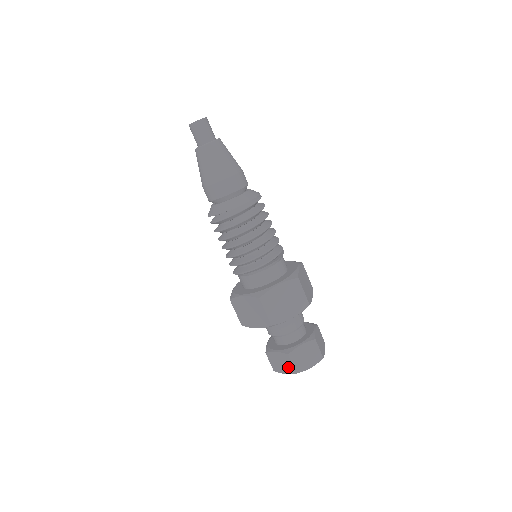
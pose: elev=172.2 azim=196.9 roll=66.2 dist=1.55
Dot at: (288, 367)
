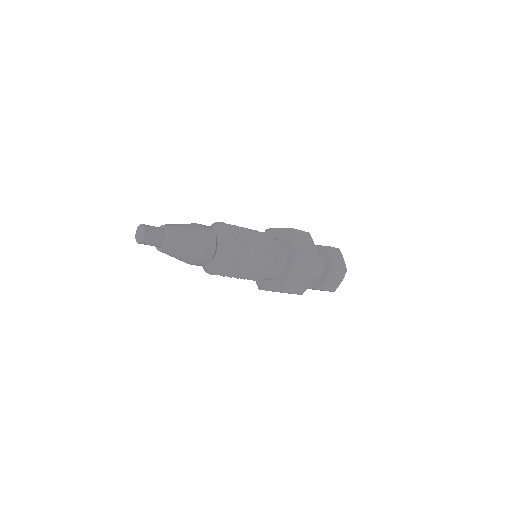
Dot at: occluded
